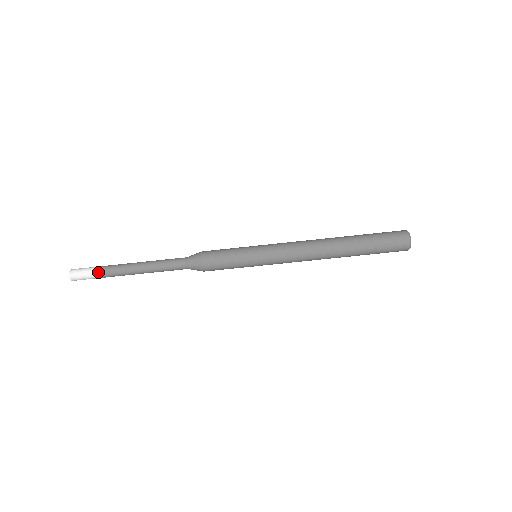
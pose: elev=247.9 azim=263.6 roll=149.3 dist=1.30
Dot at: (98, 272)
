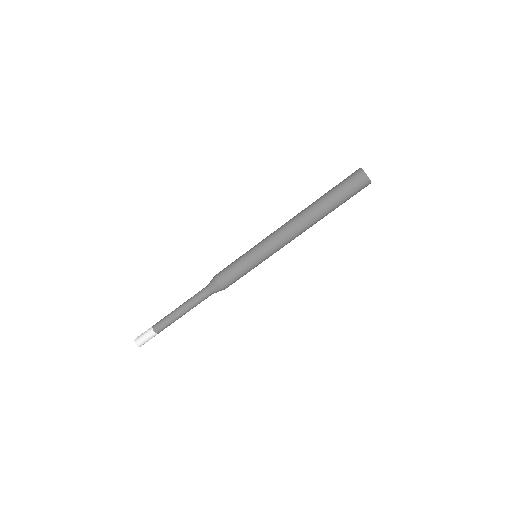
Dot at: (155, 333)
